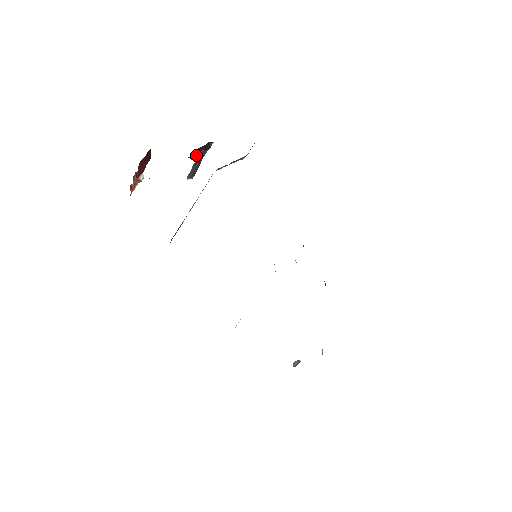
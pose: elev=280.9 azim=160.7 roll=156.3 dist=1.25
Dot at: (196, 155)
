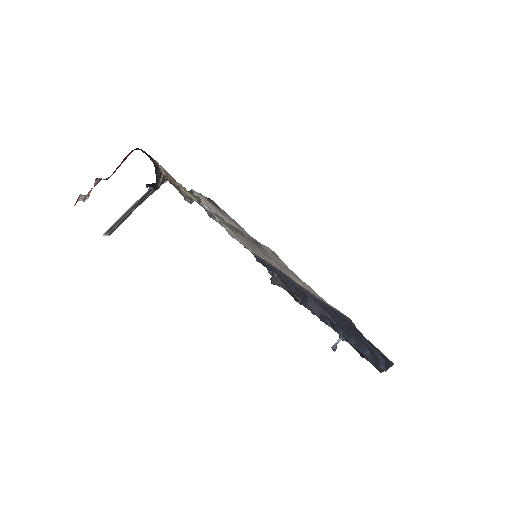
Dot at: (163, 179)
